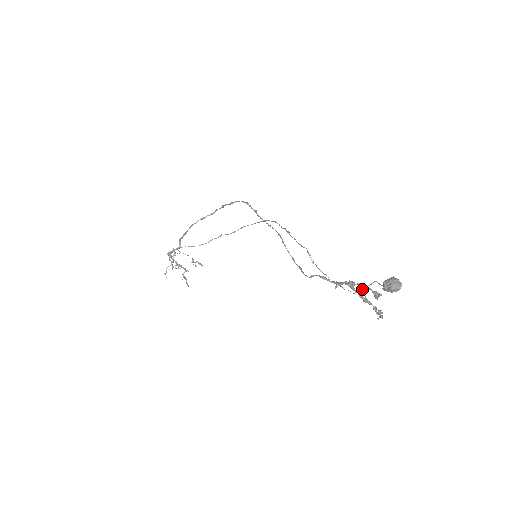
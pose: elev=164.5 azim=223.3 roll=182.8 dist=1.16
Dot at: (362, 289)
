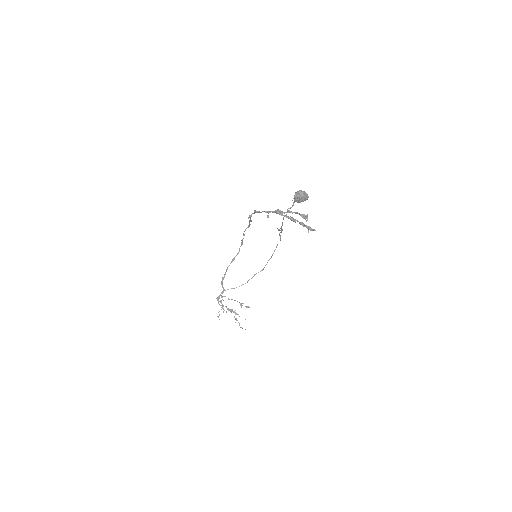
Dot at: occluded
